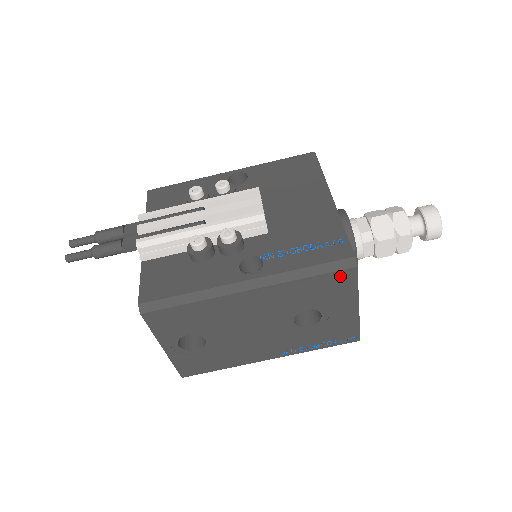
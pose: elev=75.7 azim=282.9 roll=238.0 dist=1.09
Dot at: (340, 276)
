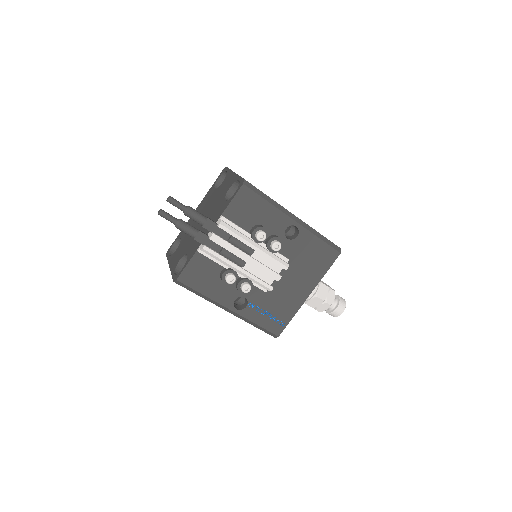
Dot at: occluded
